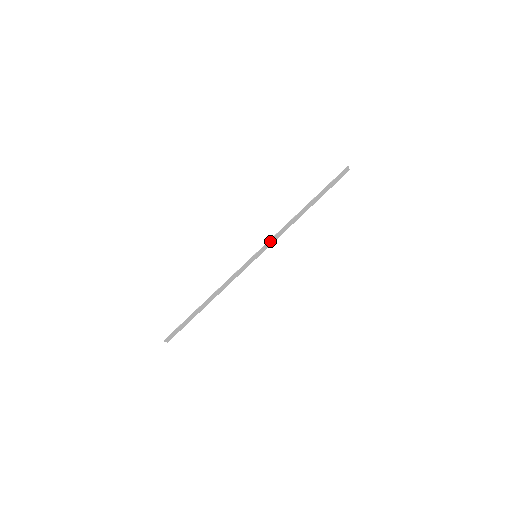
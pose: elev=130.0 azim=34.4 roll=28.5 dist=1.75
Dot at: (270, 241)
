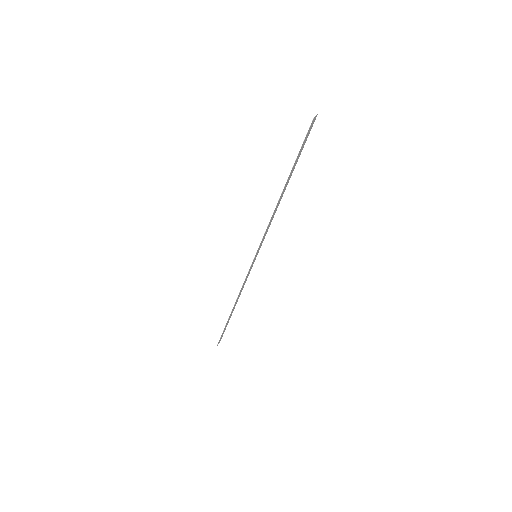
Dot at: (262, 238)
